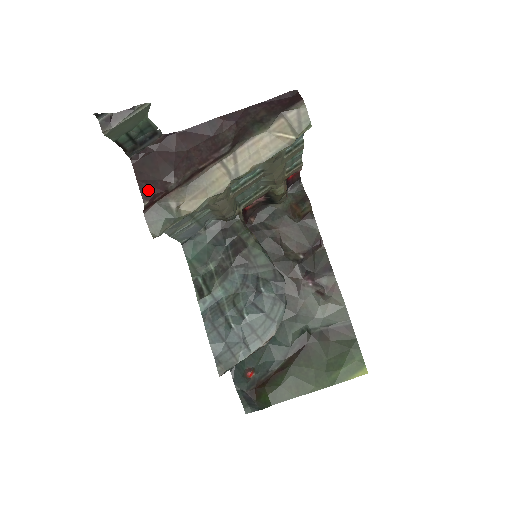
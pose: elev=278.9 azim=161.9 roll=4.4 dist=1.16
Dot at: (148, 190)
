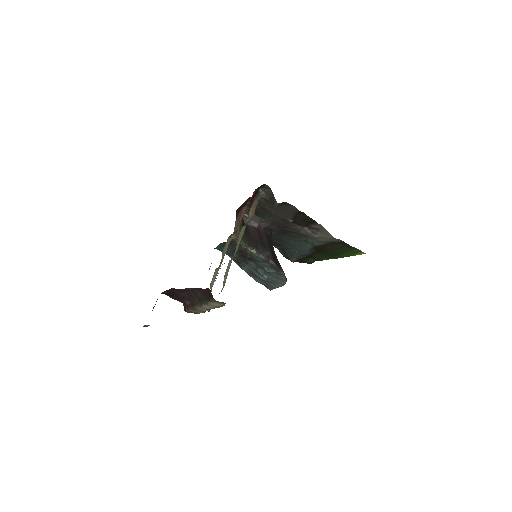
Dot at: (179, 301)
